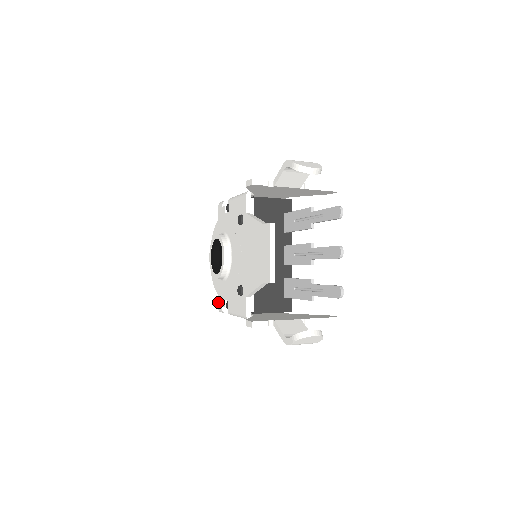
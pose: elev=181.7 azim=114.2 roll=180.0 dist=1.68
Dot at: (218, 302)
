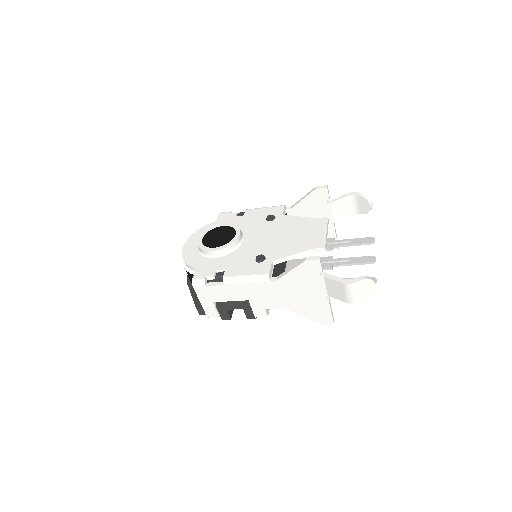
Dot at: (196, 274)
